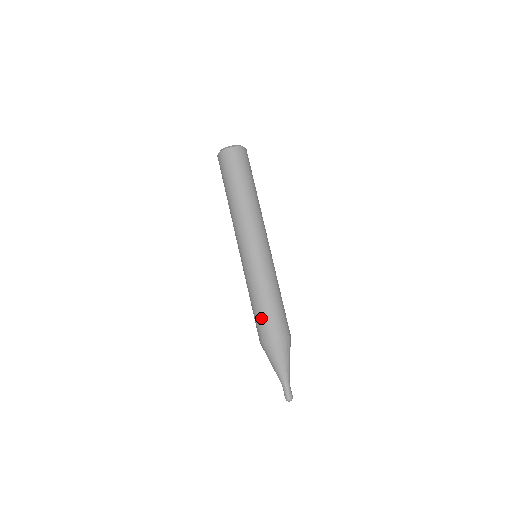
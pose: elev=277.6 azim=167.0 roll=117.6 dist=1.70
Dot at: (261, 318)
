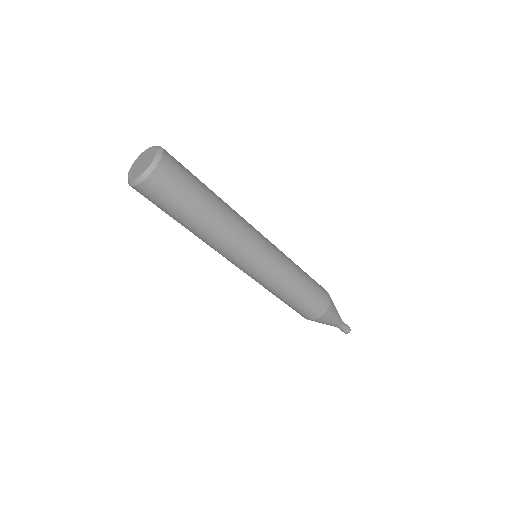
Dot at: (295, 309)
